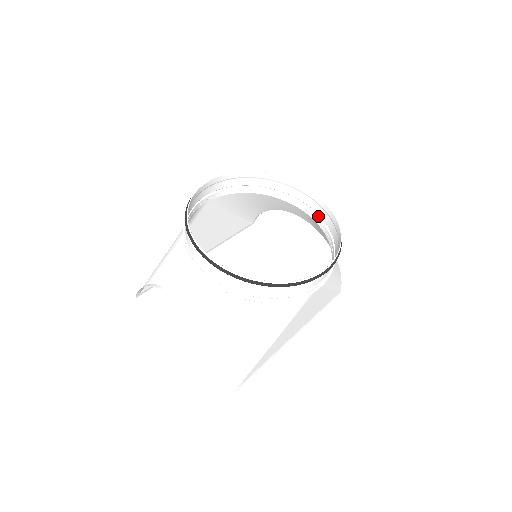
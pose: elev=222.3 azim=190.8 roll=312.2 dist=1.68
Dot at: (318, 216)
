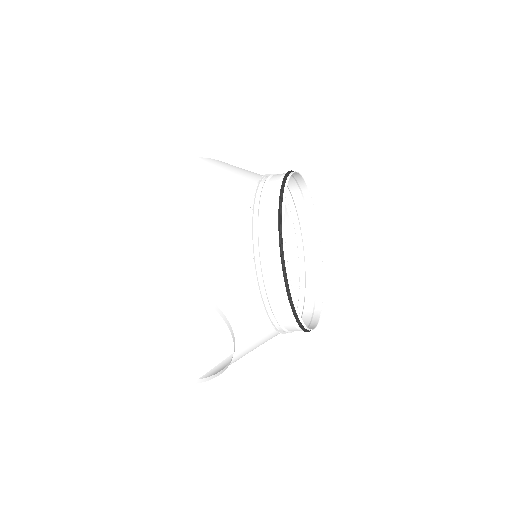
Dot at: (298, 224)
